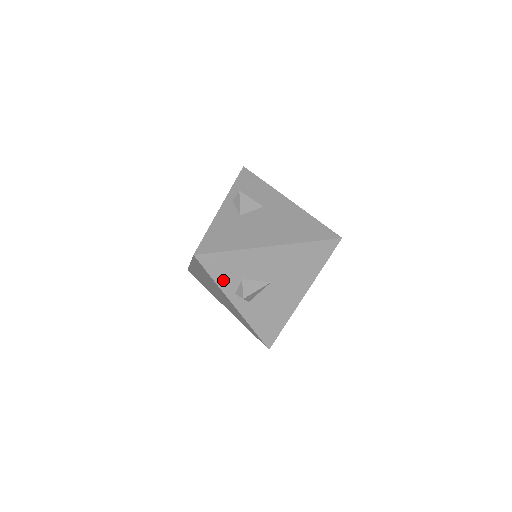
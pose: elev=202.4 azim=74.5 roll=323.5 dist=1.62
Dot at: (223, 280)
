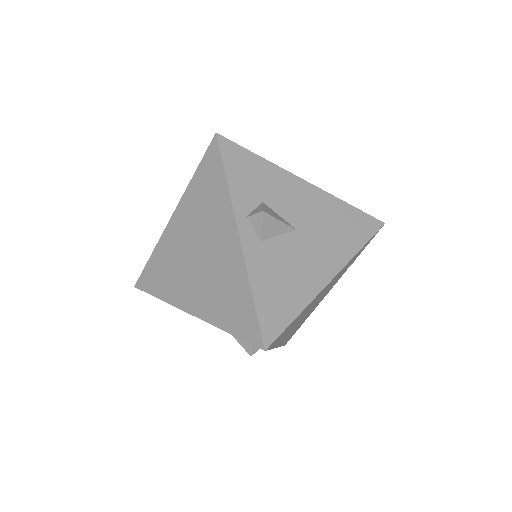
Dot at: (238, 188)
